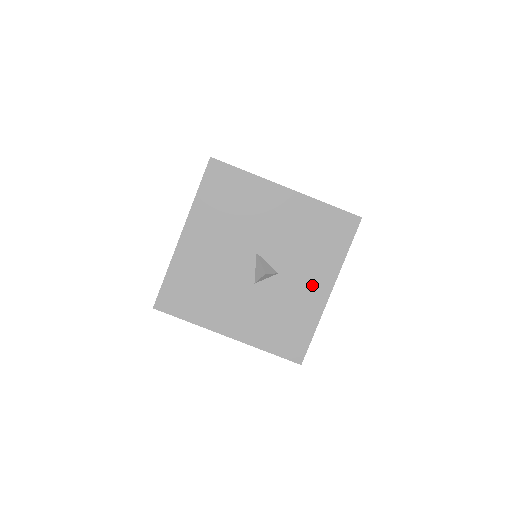
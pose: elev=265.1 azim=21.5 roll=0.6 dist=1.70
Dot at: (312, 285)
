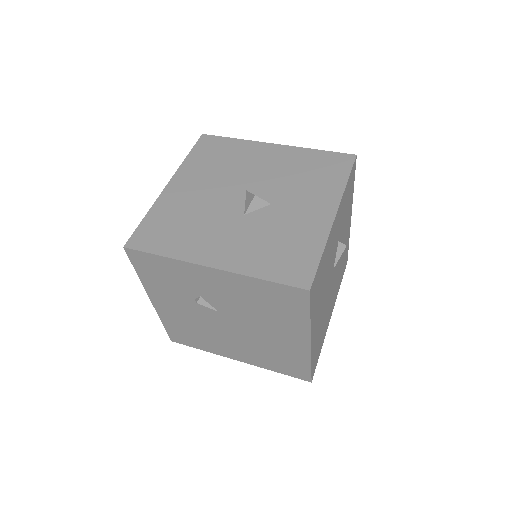
Dot at: (312, 210)
